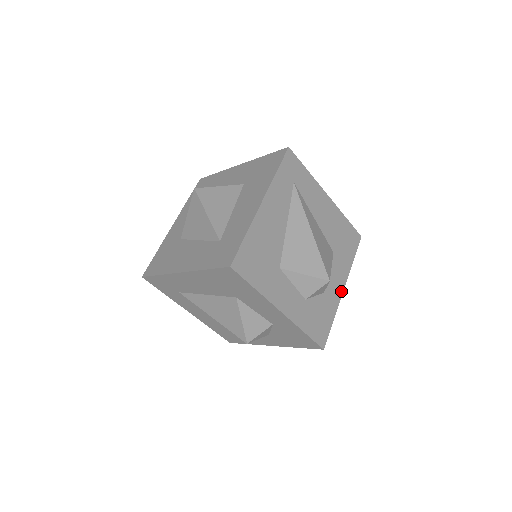
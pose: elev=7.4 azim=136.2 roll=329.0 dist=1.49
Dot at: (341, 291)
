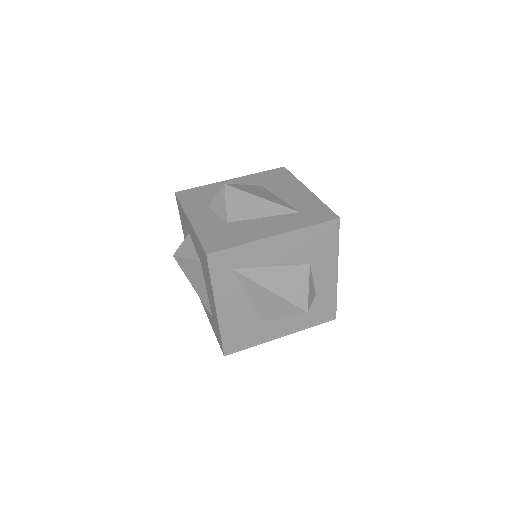
Dot at: (335, 276)
